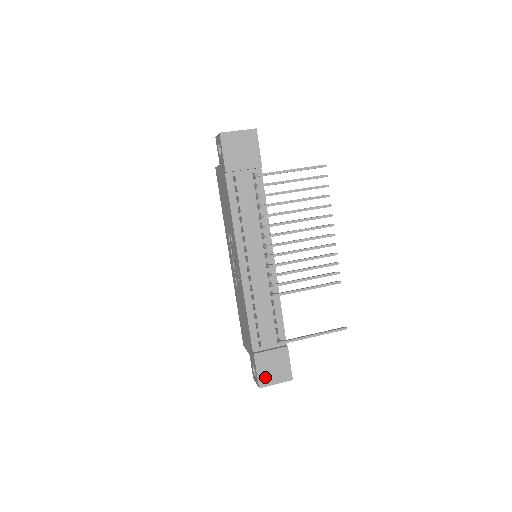
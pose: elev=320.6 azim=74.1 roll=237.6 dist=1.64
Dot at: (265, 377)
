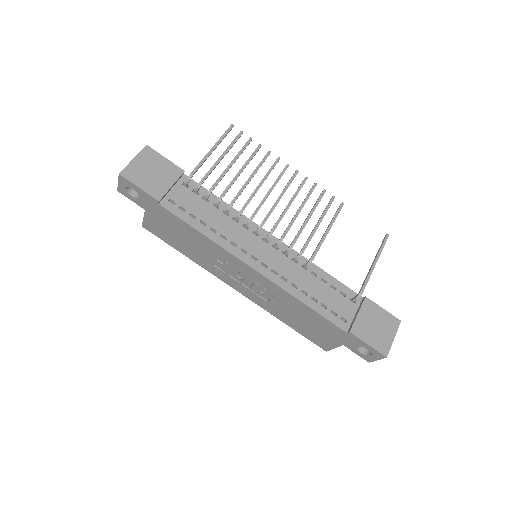
Dot at: (380, 342)
